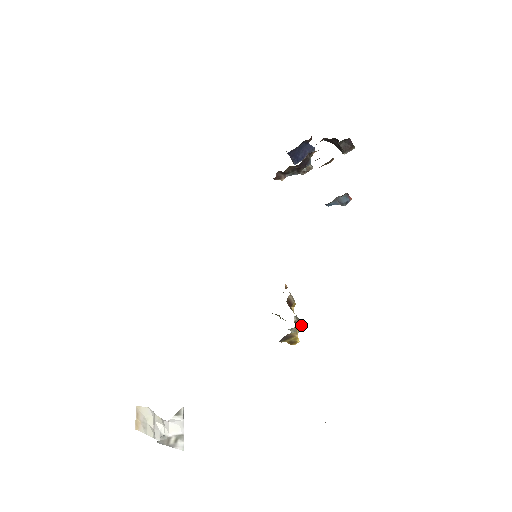
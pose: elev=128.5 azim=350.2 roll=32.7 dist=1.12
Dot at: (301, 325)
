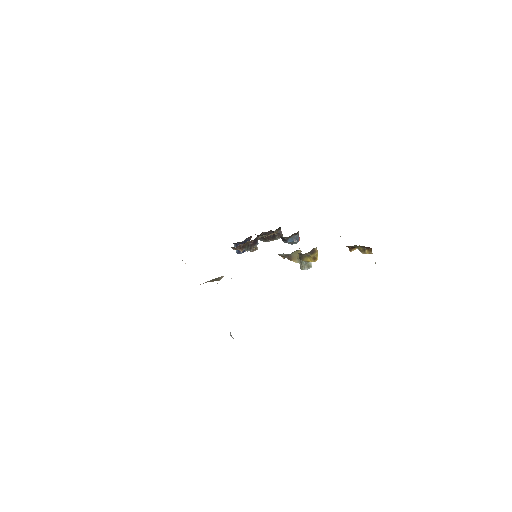
Dot at: (310, 264)
